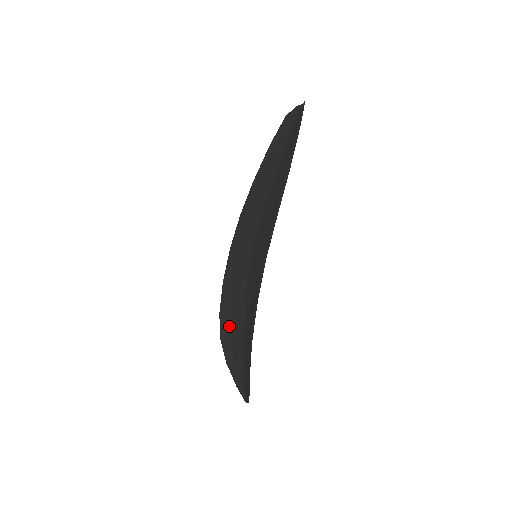
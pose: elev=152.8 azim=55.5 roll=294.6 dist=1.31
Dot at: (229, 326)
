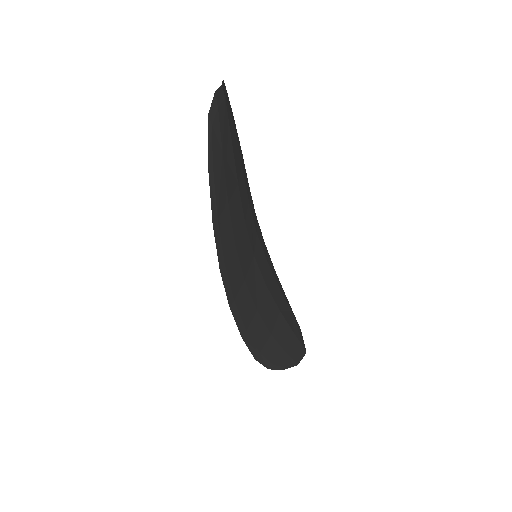
Dot at: occluded
